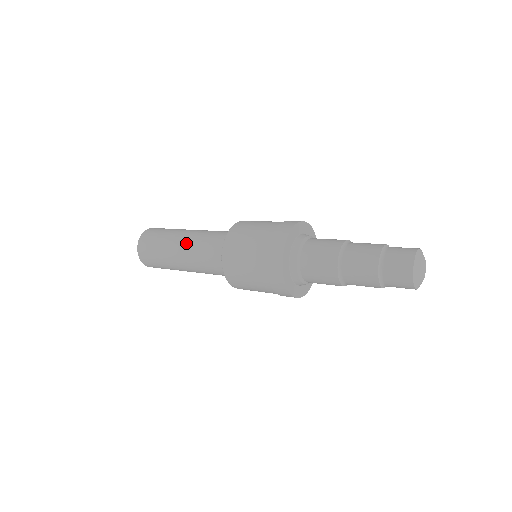
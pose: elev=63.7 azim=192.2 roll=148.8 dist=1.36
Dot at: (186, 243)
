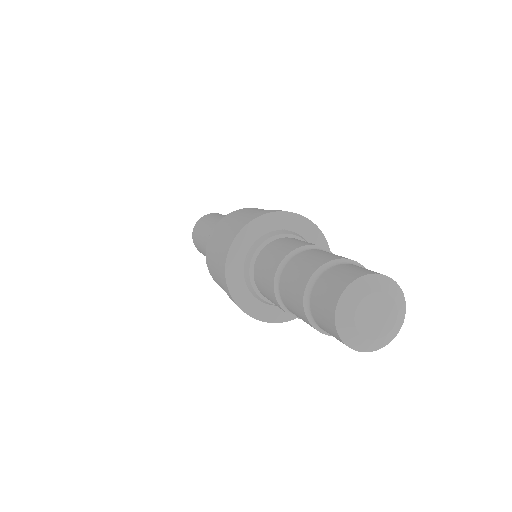
Dot at: occluded
